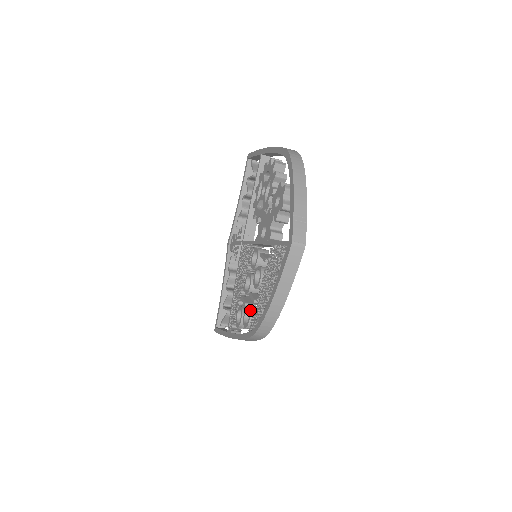
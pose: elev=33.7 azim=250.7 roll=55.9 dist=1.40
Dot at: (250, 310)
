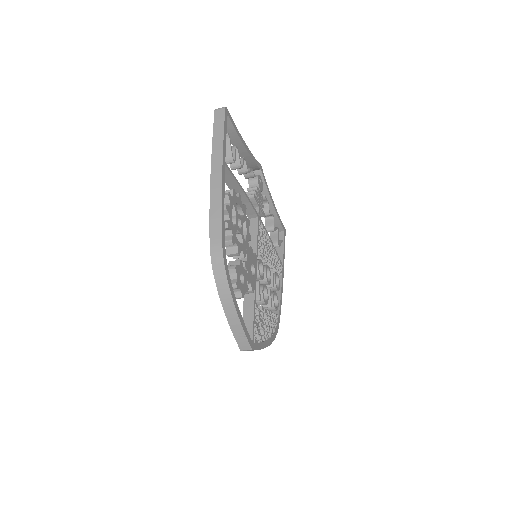
Dot at: occluded
